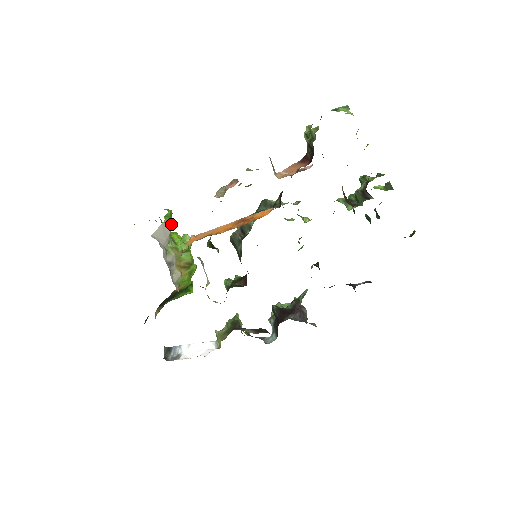
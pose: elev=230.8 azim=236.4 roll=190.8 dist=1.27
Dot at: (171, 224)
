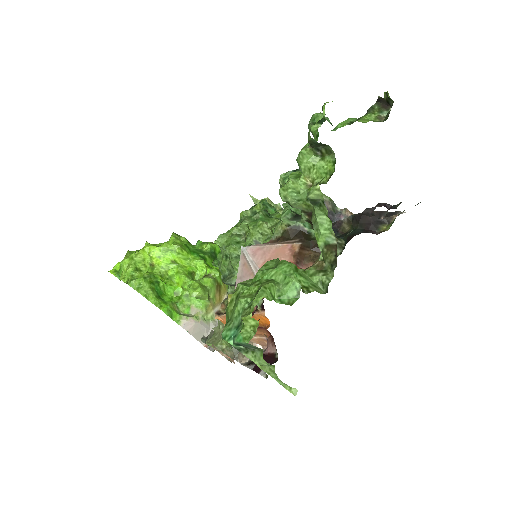
Dot at: (158, 285)
